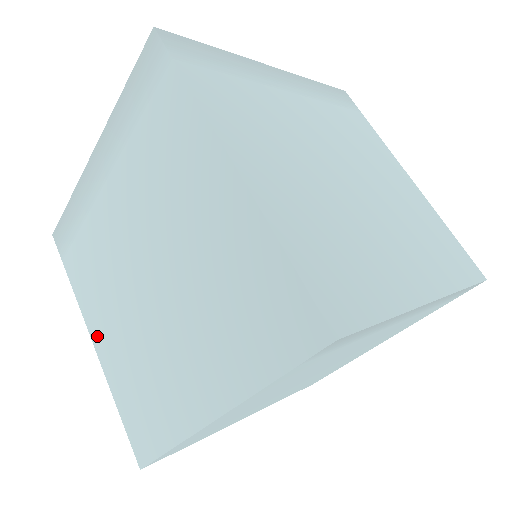
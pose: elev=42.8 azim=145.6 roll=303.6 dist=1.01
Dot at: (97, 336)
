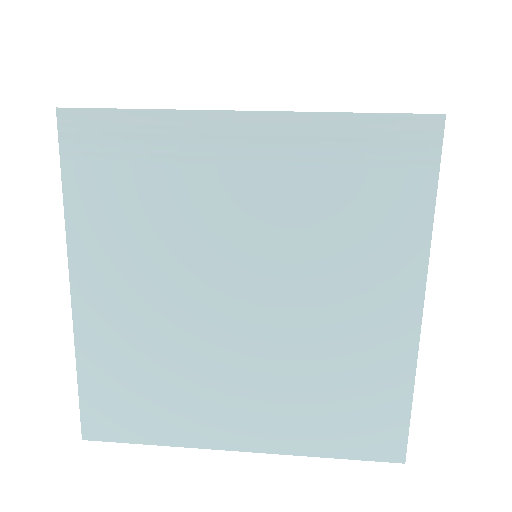
Dot at: occluded
